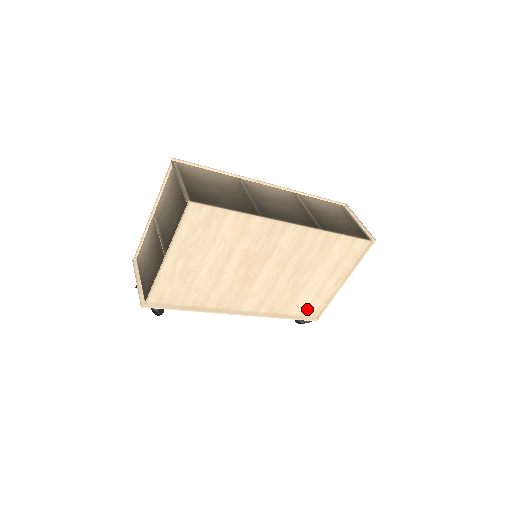
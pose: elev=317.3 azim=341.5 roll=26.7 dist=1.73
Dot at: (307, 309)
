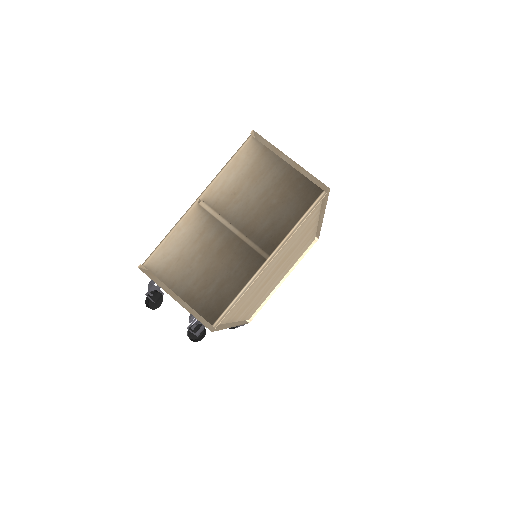
Dot at: occluded
